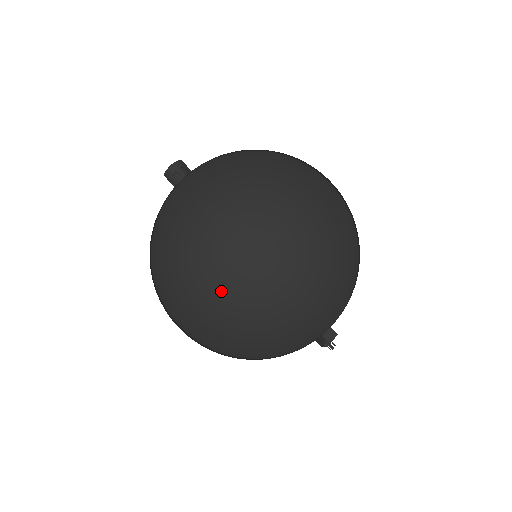
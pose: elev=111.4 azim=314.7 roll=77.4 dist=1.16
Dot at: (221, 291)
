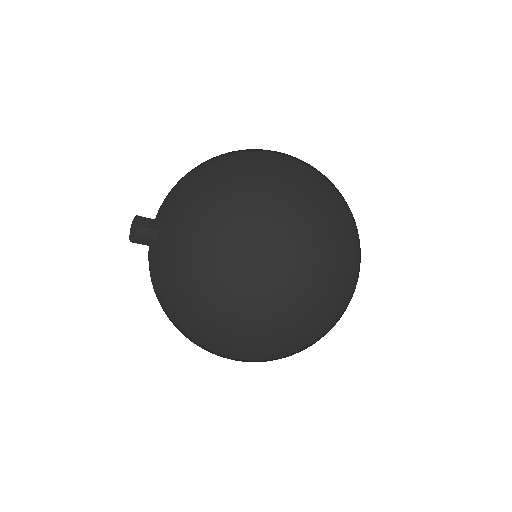
Dot at: (322, 265)
